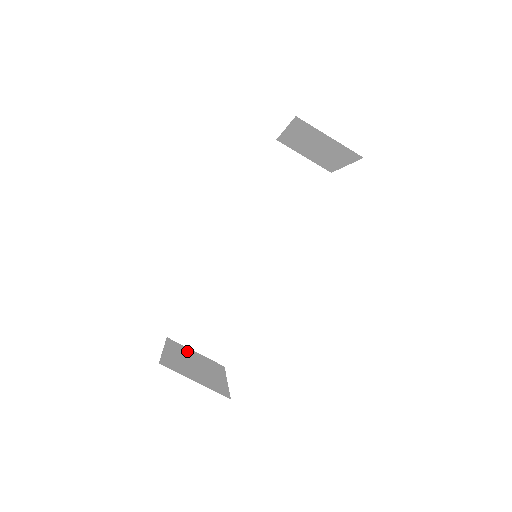
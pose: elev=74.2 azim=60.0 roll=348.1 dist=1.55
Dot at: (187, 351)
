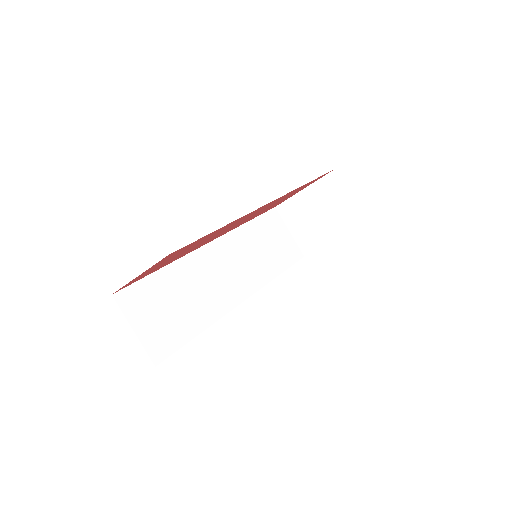
Dot at: occluded
